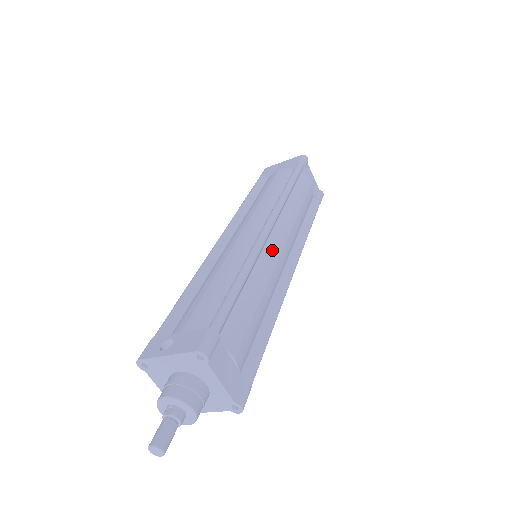
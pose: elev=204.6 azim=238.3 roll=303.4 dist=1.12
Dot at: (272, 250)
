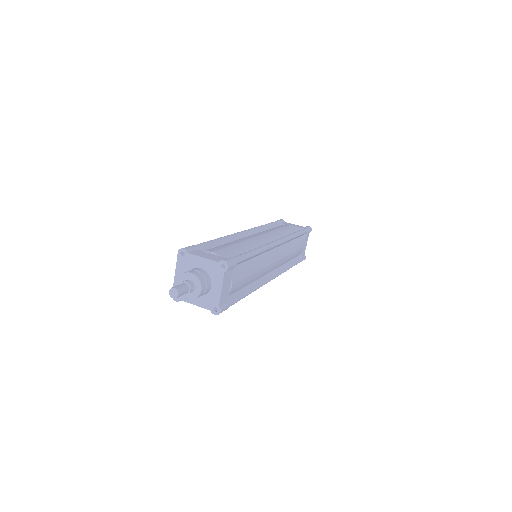
Dot at: occluded
